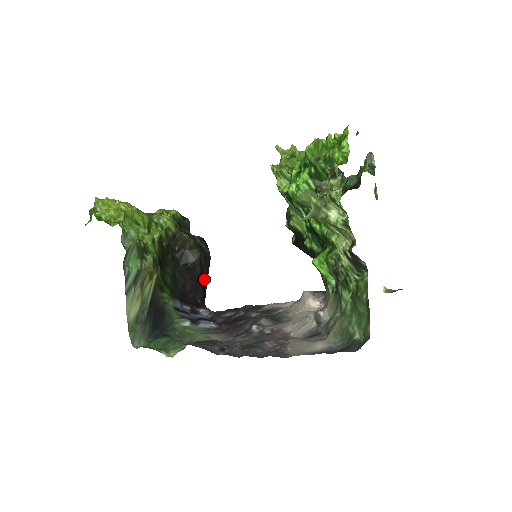
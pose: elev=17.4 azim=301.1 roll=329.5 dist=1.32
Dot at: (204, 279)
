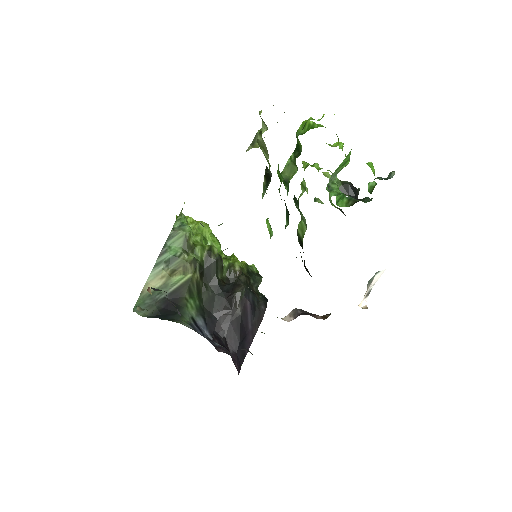
Dot at: (246, 332)
